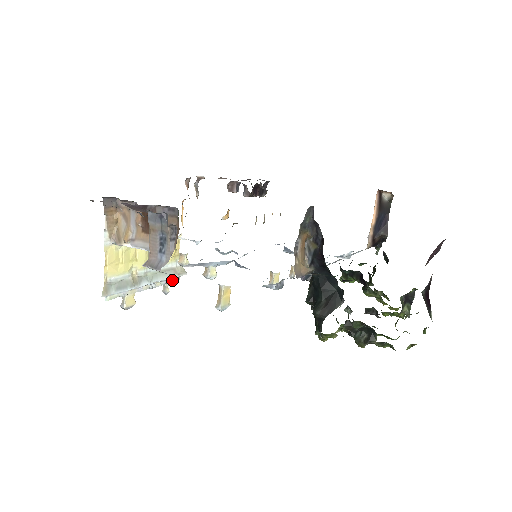
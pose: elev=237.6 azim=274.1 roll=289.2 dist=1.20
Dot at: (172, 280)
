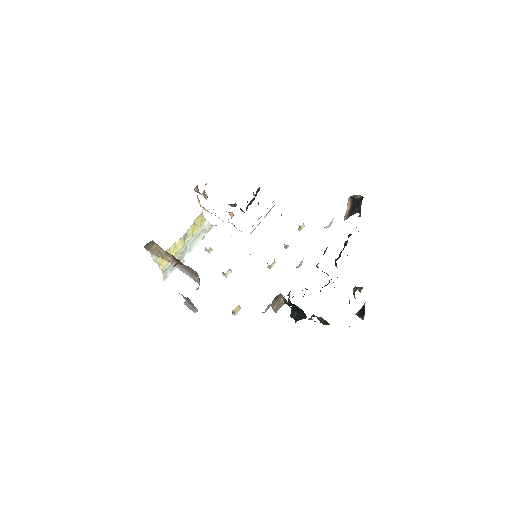
Dot at: occluded
